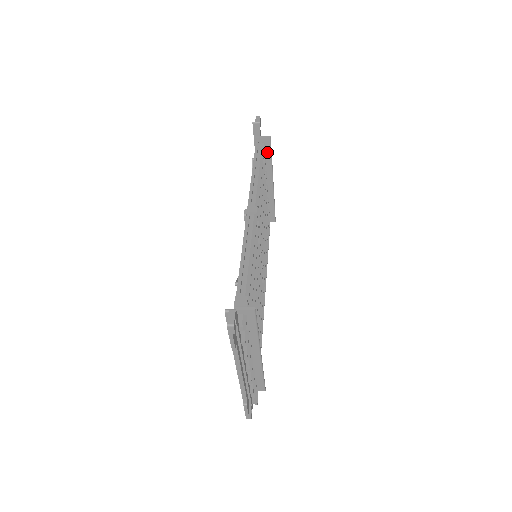
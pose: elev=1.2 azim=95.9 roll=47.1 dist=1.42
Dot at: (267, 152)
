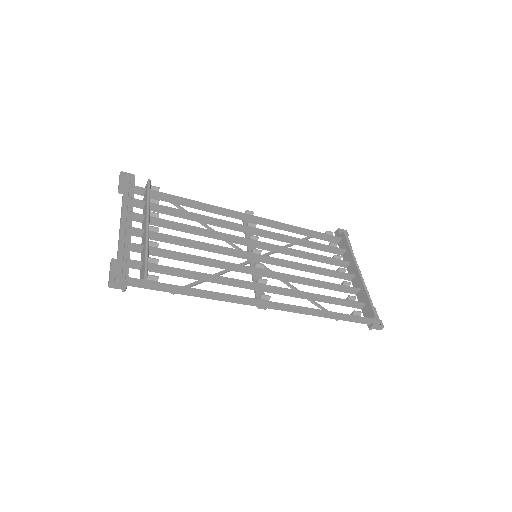
Dot at: (346, 244)
